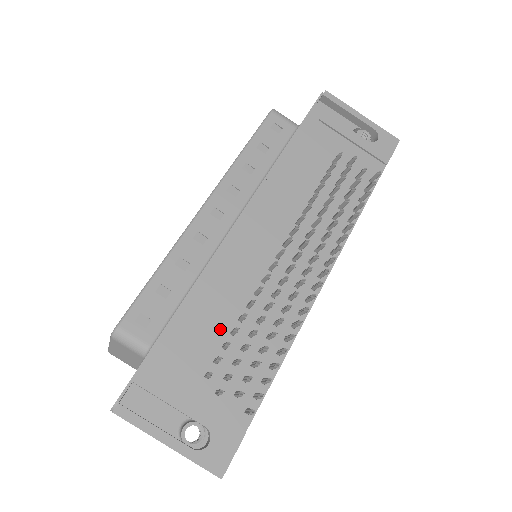
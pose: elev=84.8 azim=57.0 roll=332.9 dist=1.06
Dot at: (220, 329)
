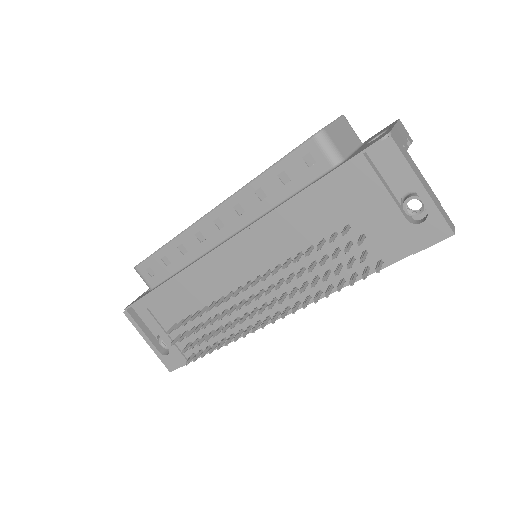
Dot at: (192, 305)
